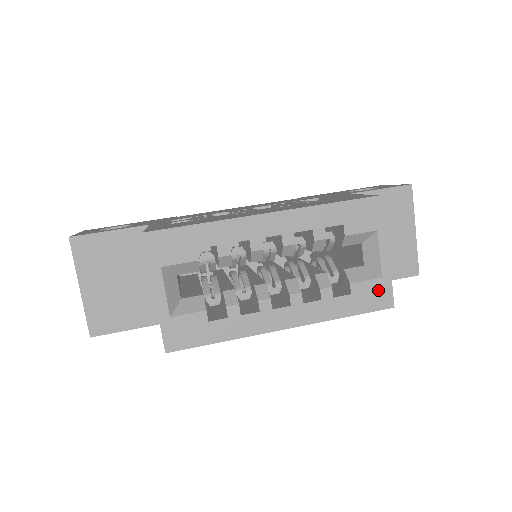
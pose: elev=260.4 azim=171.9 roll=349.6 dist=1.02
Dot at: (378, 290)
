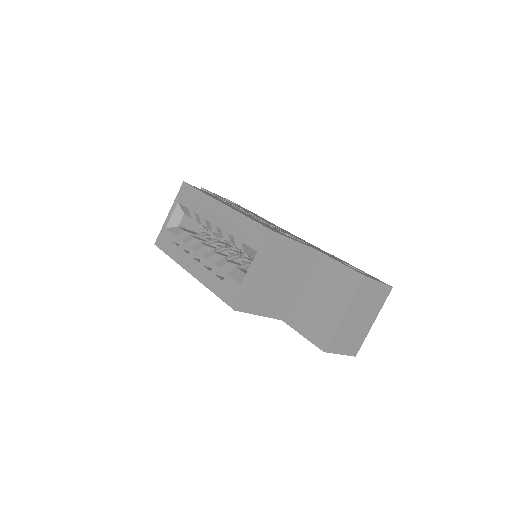
Dot at: (235, 291)
